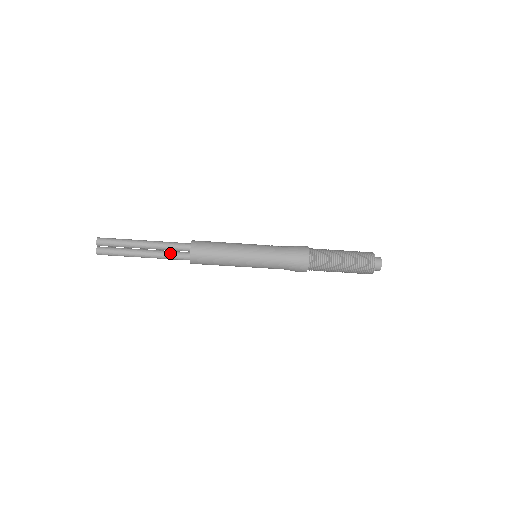
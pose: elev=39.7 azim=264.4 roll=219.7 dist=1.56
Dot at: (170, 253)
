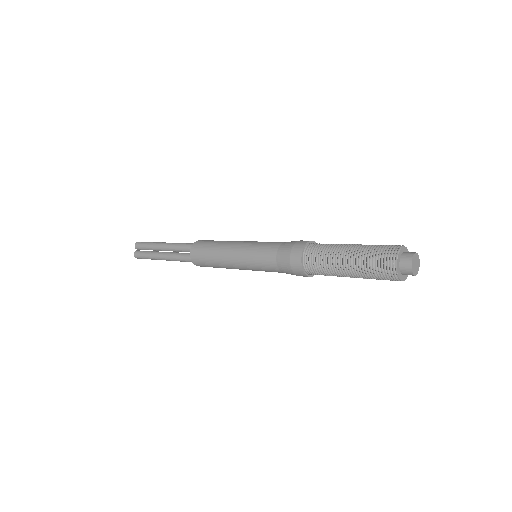
Dot at: (181, 254)
